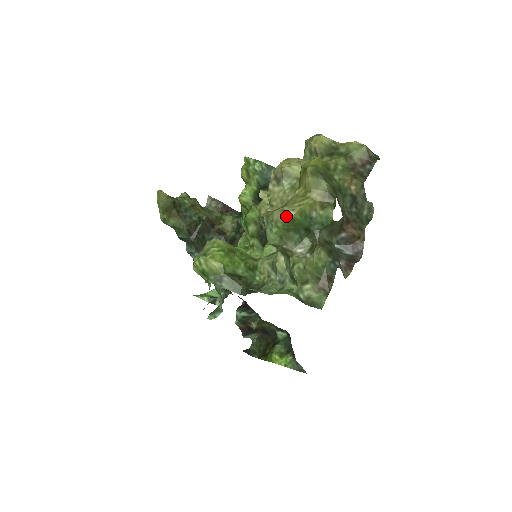
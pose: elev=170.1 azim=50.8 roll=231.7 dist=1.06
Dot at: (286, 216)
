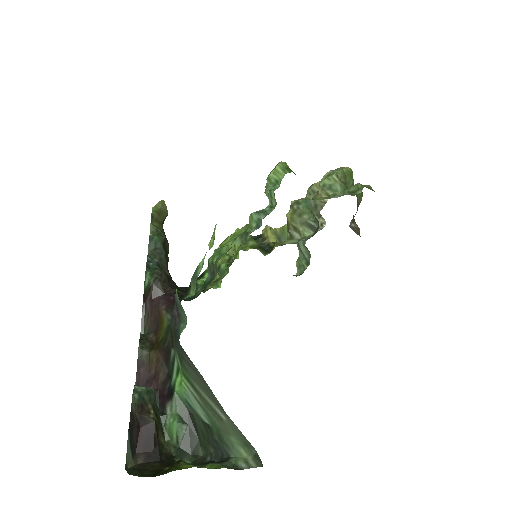
Dot at: (349, 168)
